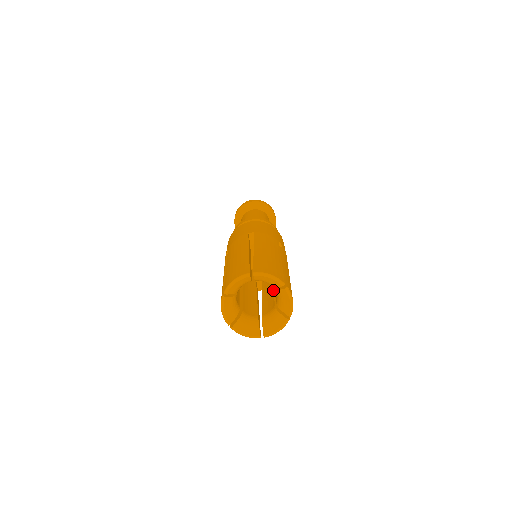
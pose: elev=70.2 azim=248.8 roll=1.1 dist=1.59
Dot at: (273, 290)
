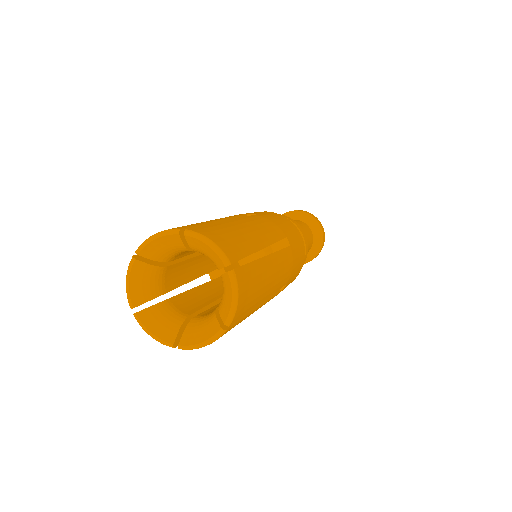
Dot at: occluded
